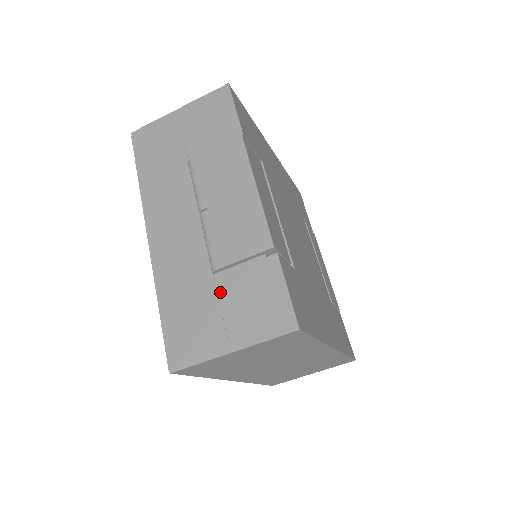
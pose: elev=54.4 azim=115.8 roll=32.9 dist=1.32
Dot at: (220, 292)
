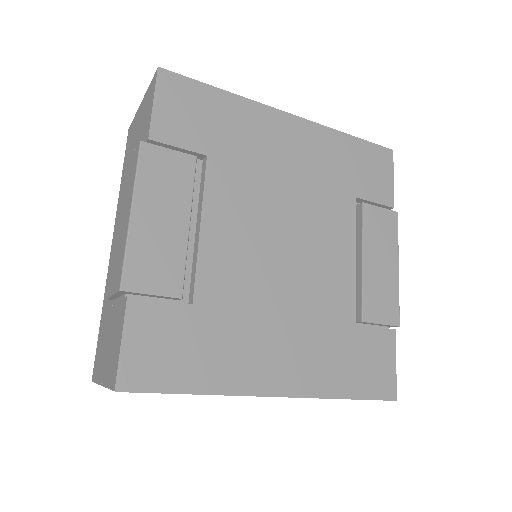
Dot at: (110, 321)
